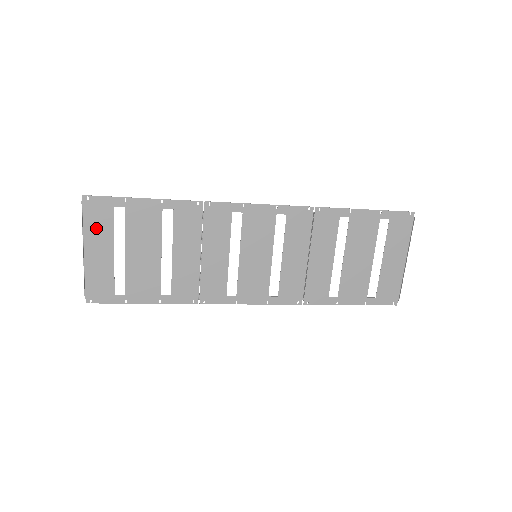
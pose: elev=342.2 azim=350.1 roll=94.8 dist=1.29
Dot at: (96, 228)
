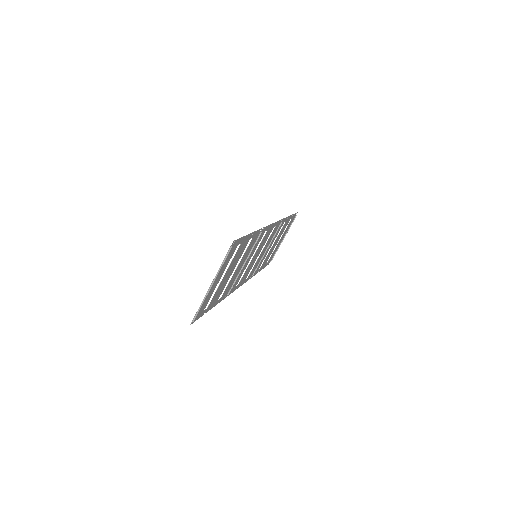
Dot at: (224, 264)
